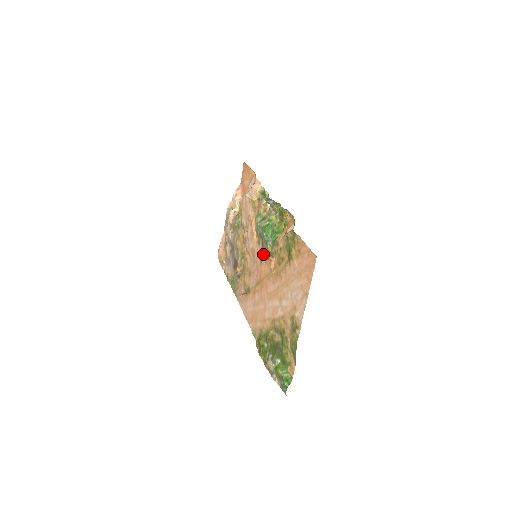
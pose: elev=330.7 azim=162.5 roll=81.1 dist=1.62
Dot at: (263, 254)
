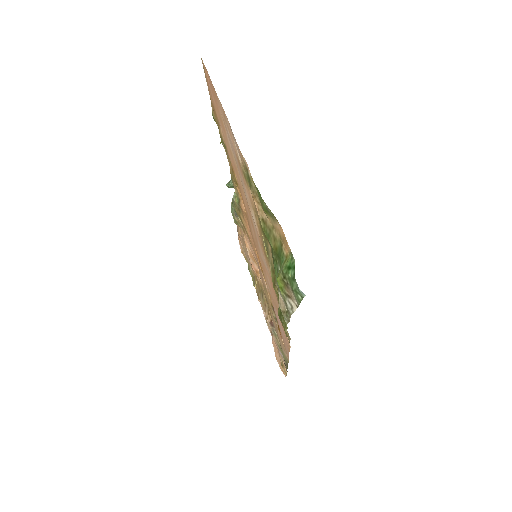
Dot at: occluded
